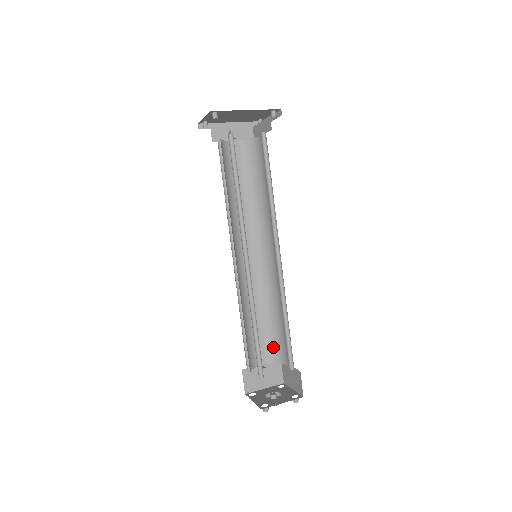
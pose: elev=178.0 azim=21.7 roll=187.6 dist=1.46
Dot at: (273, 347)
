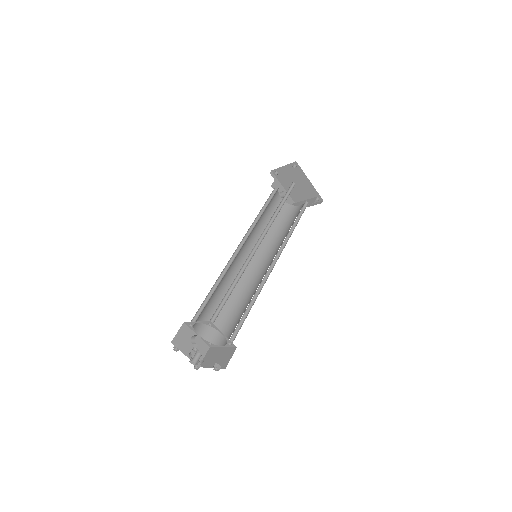
Dot at: occluded
